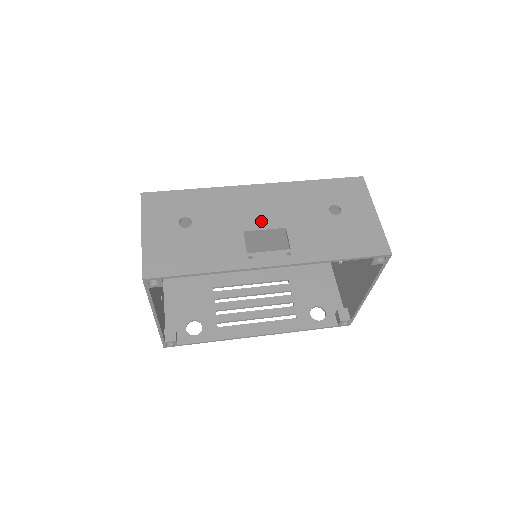
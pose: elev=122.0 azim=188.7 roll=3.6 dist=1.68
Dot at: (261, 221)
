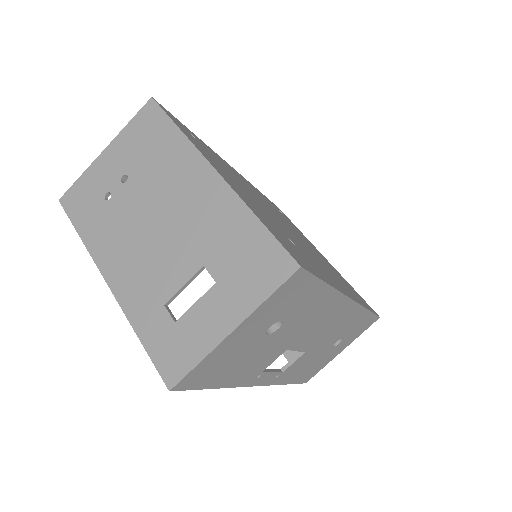
Dot at: (306, 342)
